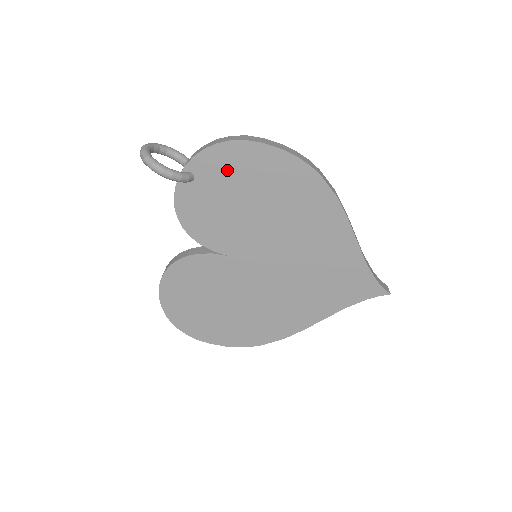
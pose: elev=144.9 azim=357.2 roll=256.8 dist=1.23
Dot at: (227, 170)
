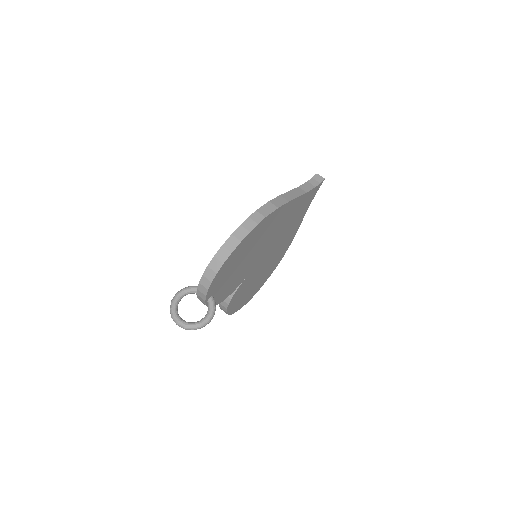
Dot at: (224, 276)
